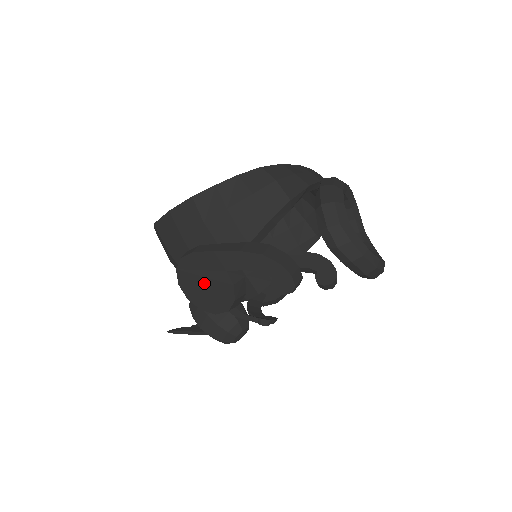
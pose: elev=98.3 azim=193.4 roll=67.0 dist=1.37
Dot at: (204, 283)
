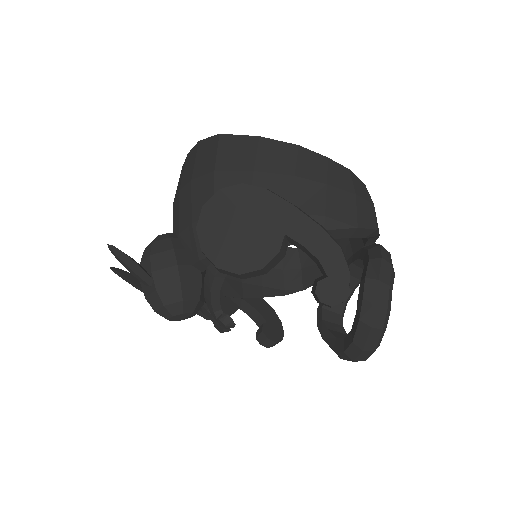
Dot at: (242, 226)
